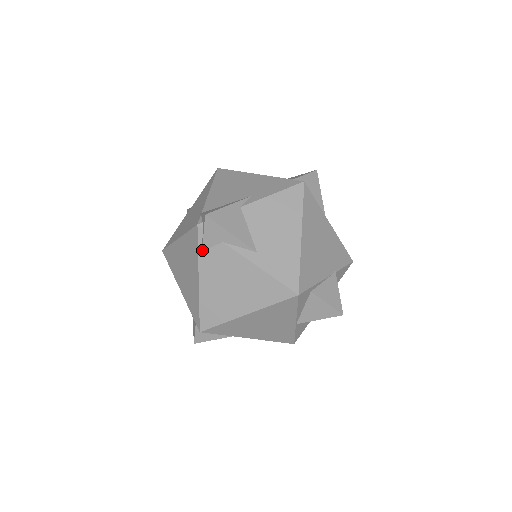
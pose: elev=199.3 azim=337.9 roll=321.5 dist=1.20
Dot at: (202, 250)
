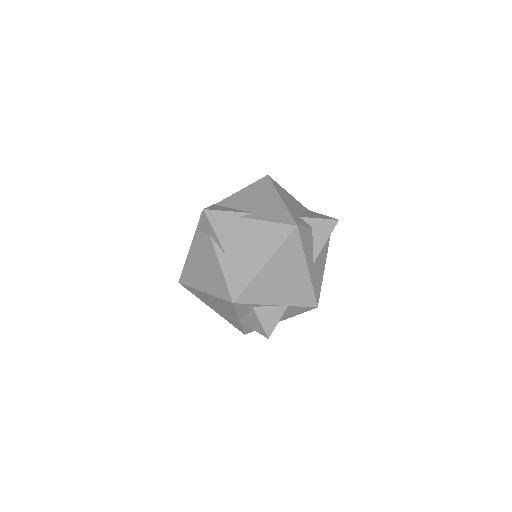
Dot at: (198, 231)
